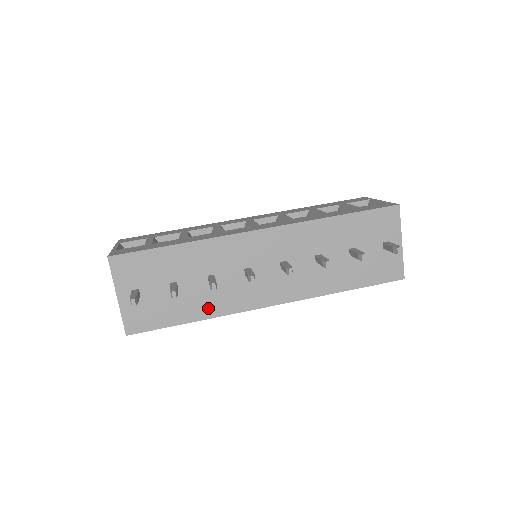
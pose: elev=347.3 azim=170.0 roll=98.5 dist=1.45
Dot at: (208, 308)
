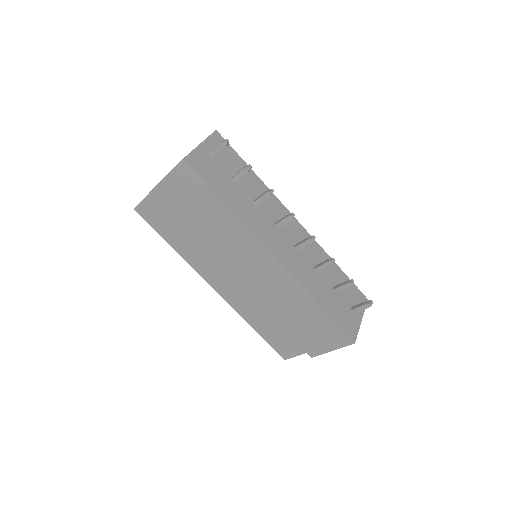
Dot at: (240, 211)
